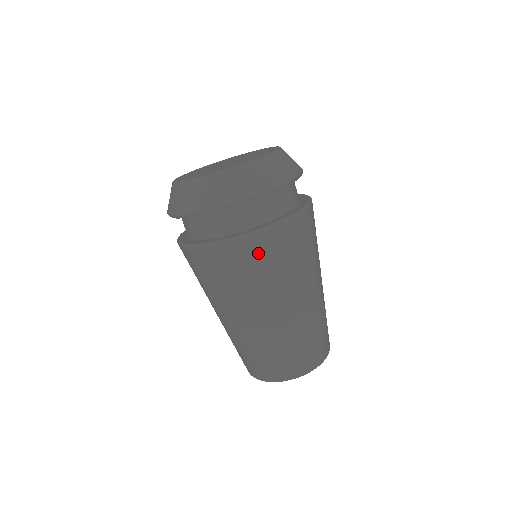
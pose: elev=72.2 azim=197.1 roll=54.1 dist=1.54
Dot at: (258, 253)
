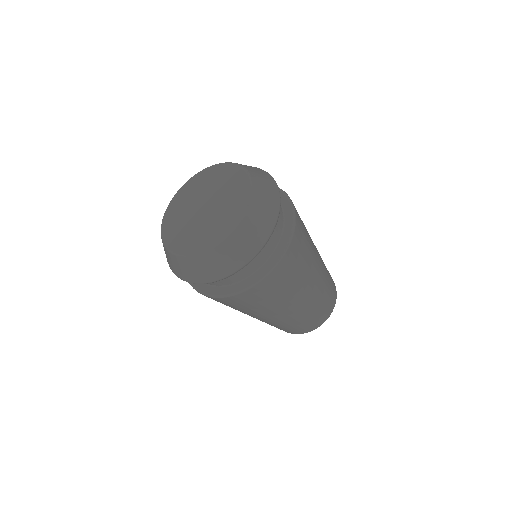
Dot at: occluded
